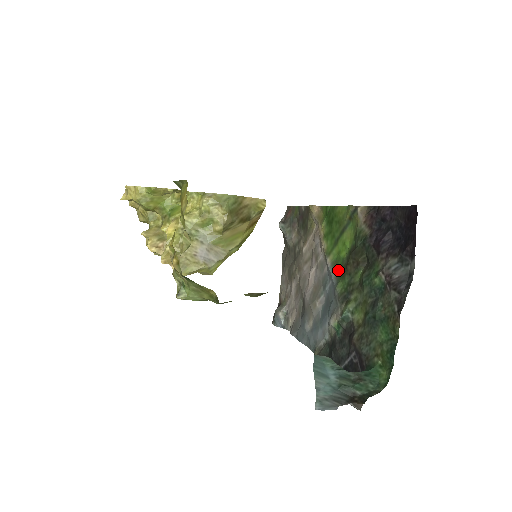
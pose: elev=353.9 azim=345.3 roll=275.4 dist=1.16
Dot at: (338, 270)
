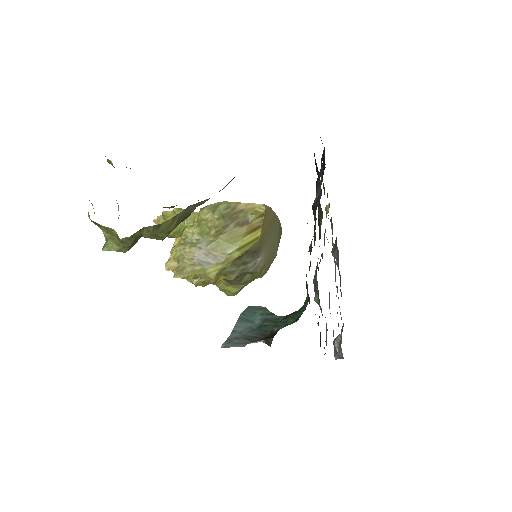
Dot at: occluded
